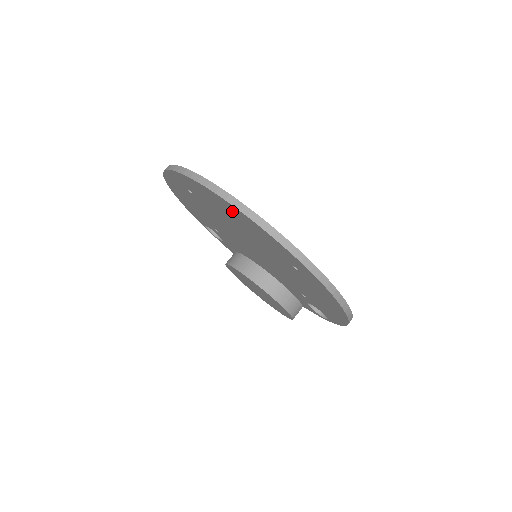
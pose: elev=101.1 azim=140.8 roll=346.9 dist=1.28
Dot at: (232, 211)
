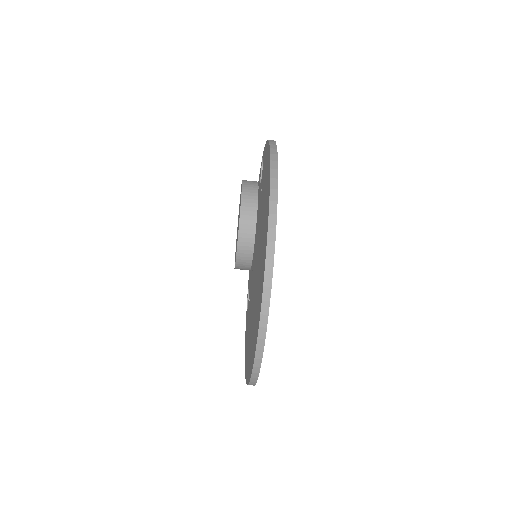
Dot at: (258, 317)
